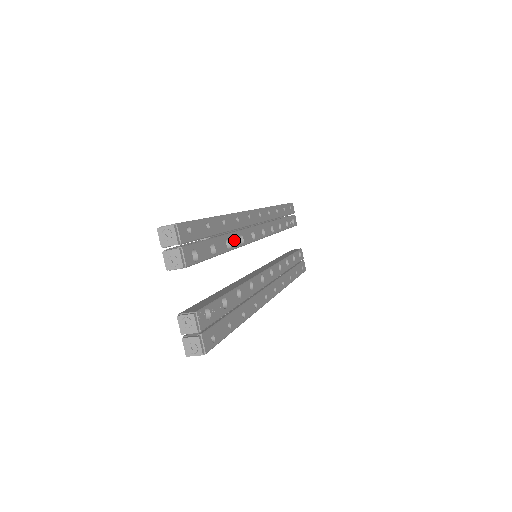
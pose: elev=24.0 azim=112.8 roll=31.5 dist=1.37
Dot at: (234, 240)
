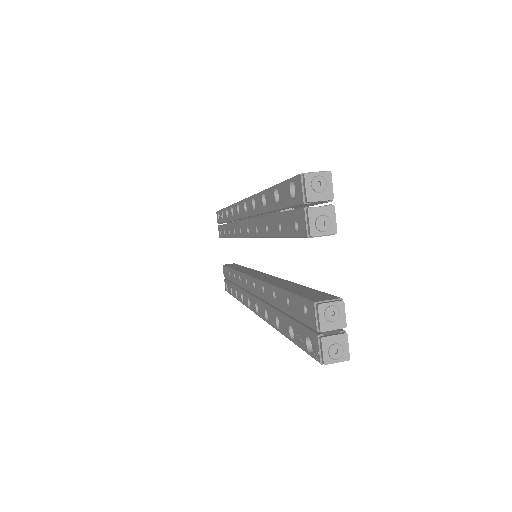
Dot at: occluded
